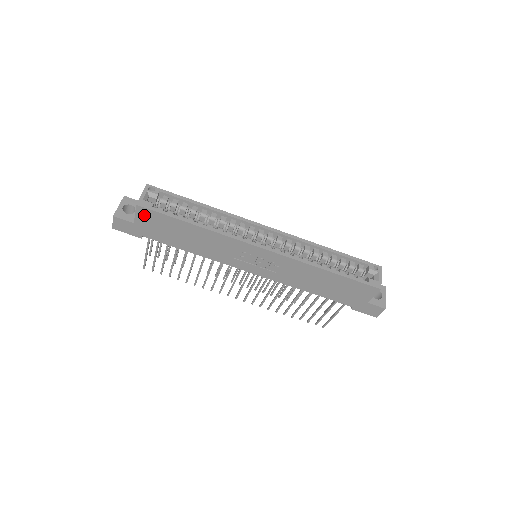
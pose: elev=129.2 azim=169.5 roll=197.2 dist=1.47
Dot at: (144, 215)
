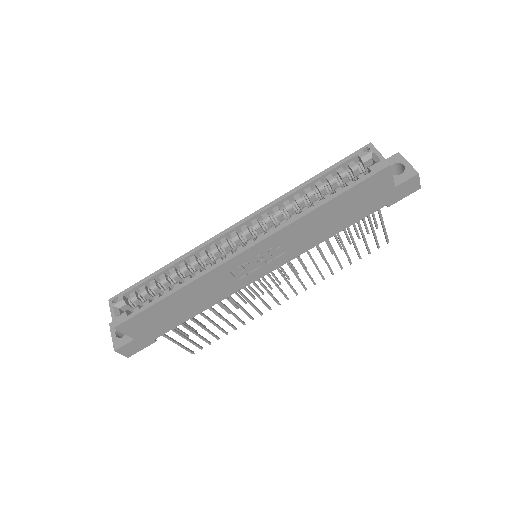
Dot at: (130, 327)
